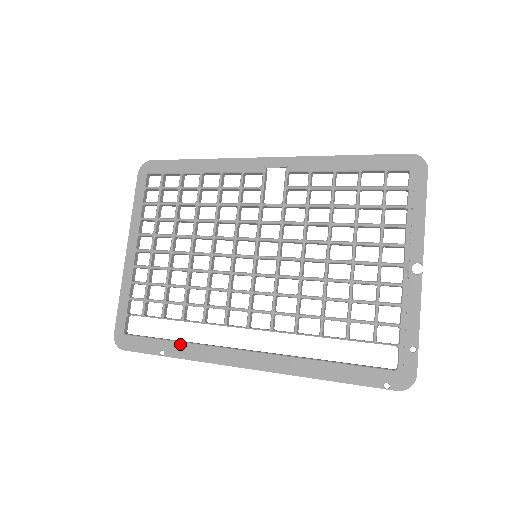
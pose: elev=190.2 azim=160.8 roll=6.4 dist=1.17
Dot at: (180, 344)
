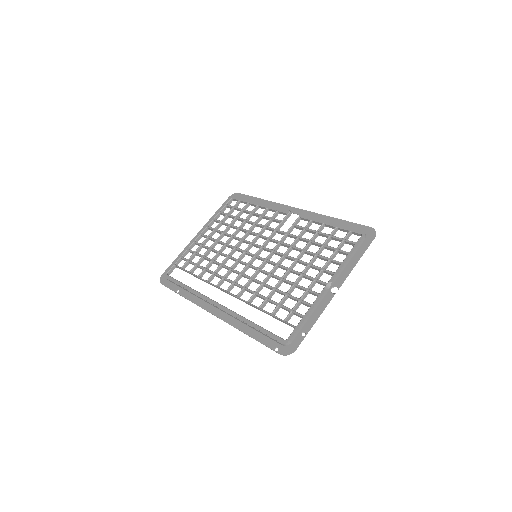
Dot at: (189, 288)
